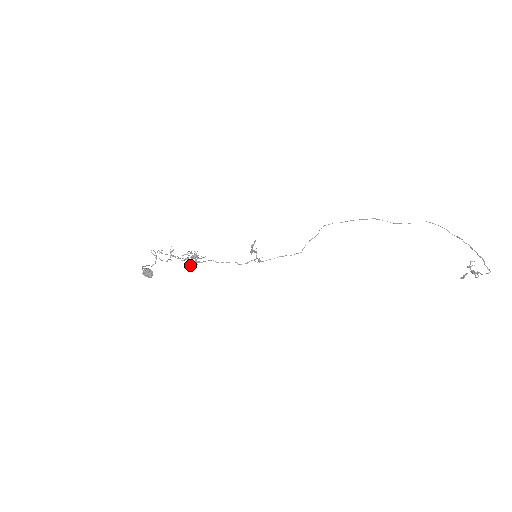
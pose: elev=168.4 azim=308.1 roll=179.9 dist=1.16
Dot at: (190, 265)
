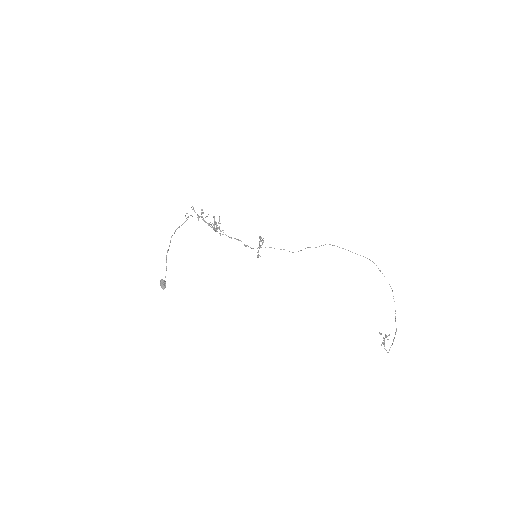
Dot at: occluded
